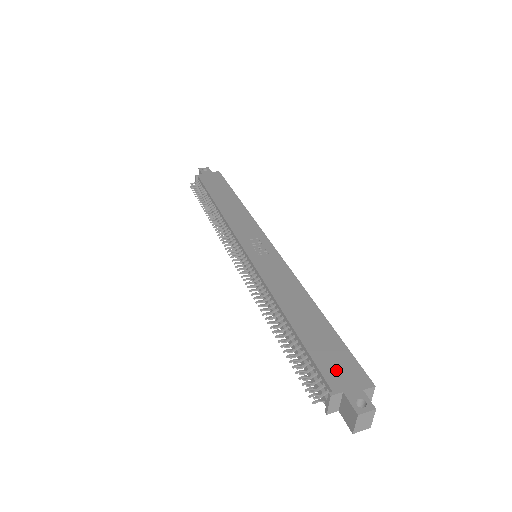
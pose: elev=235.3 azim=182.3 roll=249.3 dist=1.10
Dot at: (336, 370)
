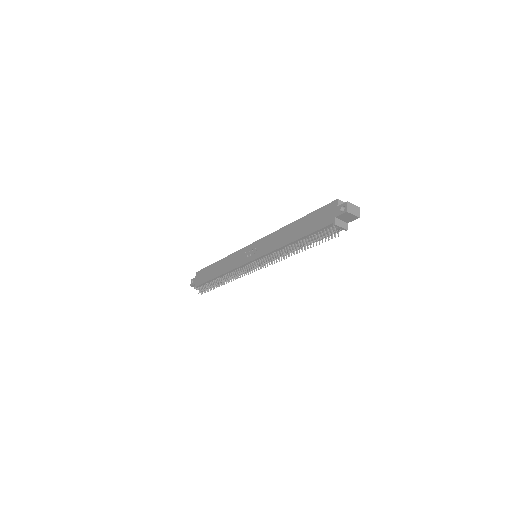
Dot at: (325, 219)
